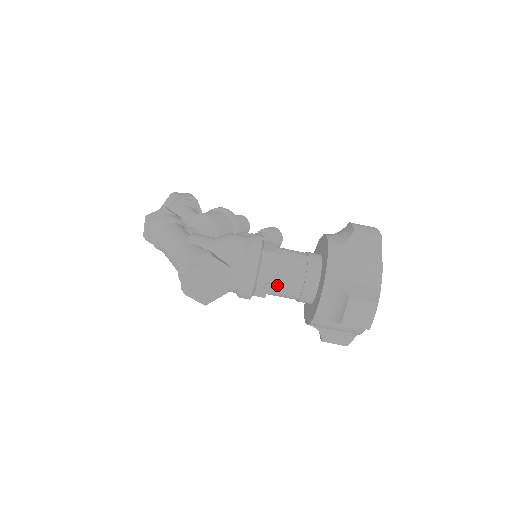
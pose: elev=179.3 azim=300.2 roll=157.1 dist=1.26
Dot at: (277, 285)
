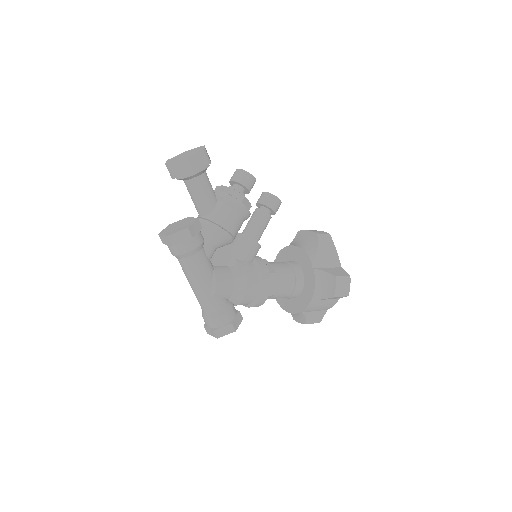
Dot at: occluded
